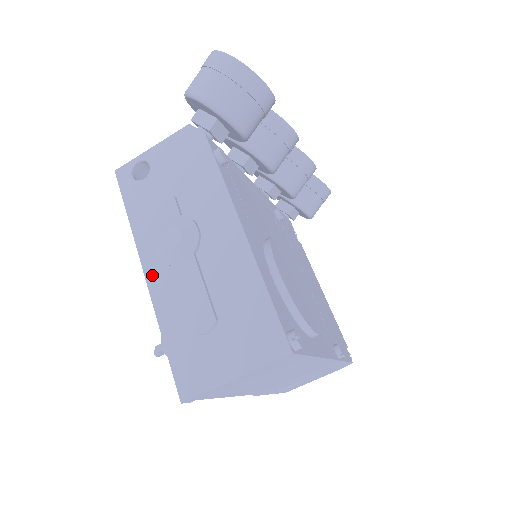
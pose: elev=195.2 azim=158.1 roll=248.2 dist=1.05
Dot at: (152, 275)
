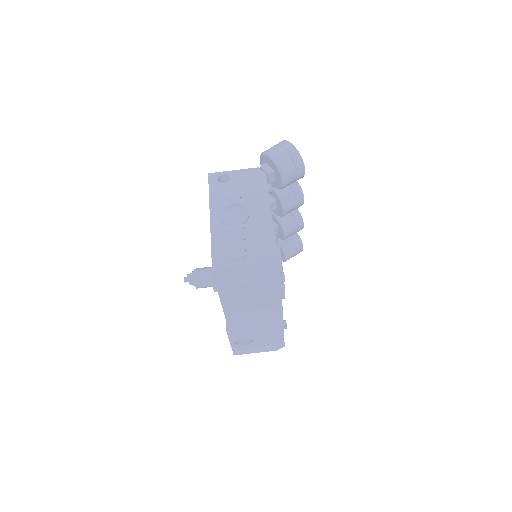
Dot at: (215, 227)
